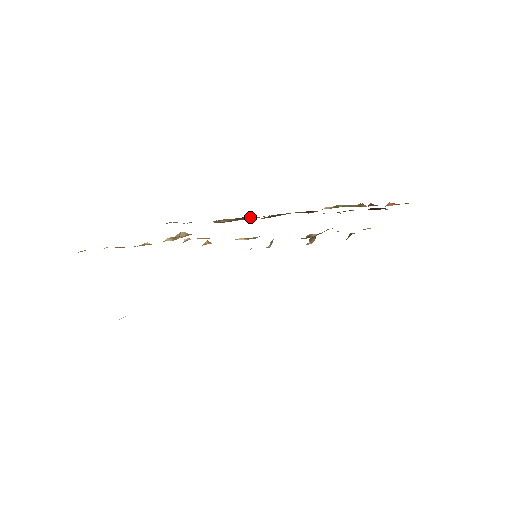
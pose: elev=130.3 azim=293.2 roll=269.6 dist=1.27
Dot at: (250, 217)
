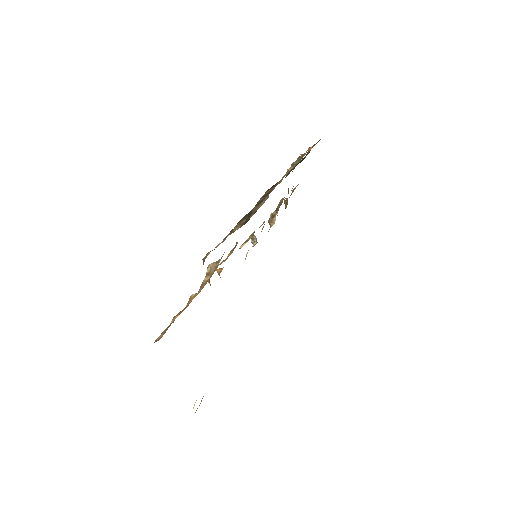
Dot at: (258, 206)
